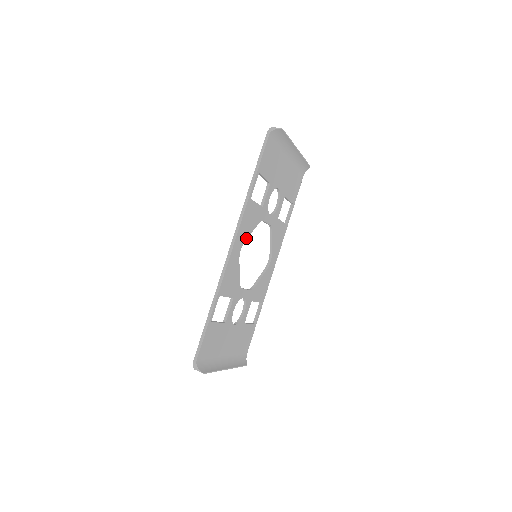
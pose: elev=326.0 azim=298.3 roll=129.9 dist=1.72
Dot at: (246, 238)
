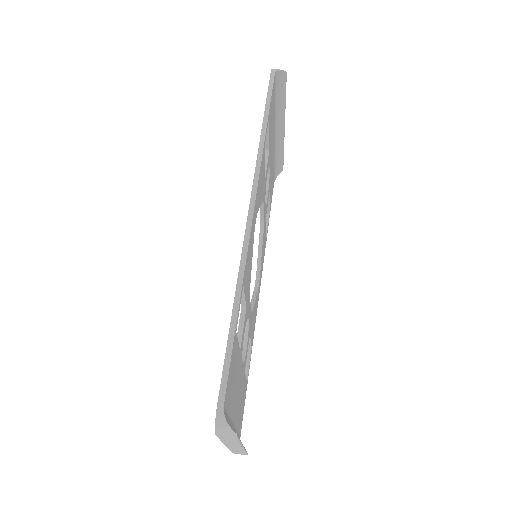
Dot at: occluded
